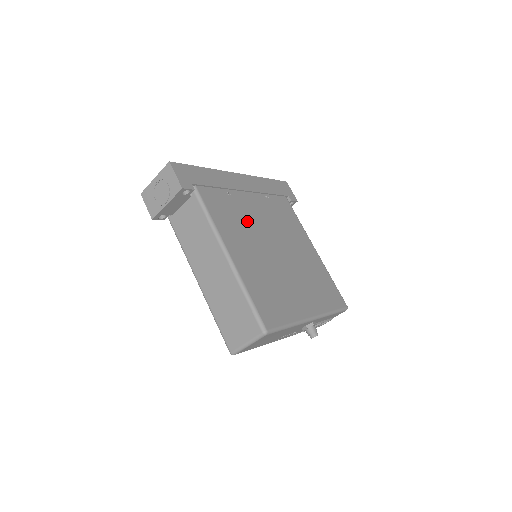
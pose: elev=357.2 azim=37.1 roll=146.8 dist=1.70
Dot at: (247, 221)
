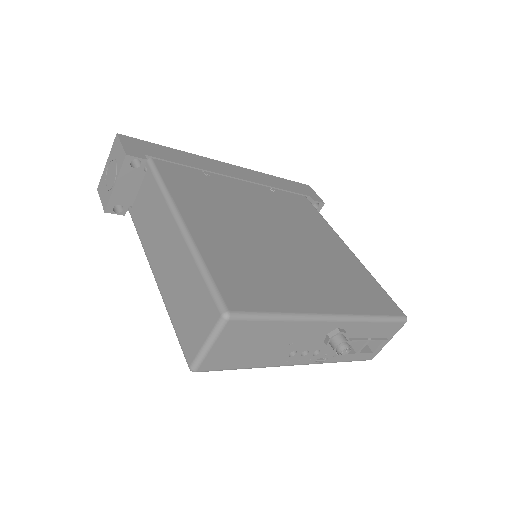
Dot at: (230, 201)
